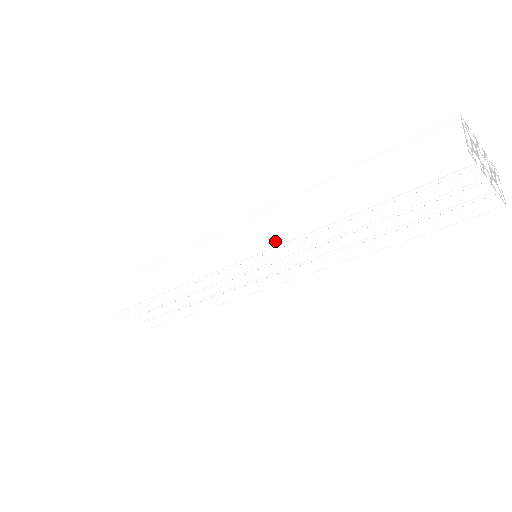
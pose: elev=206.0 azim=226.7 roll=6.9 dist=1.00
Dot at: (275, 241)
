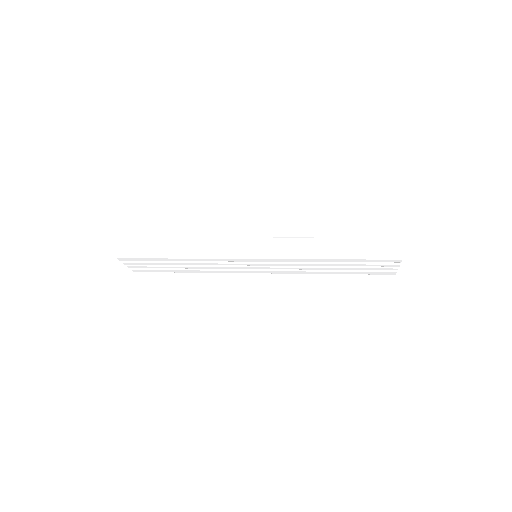
Dot at: (286, 260)
